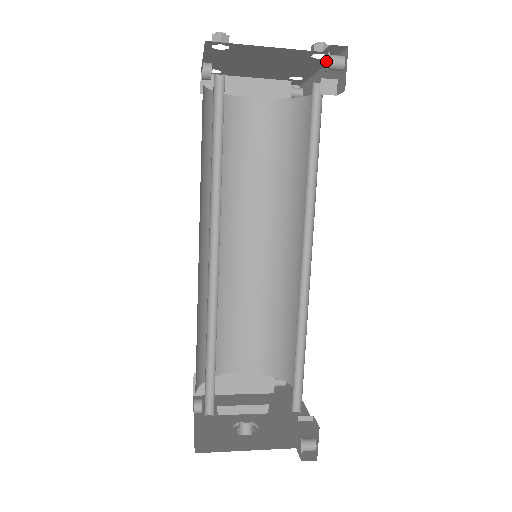
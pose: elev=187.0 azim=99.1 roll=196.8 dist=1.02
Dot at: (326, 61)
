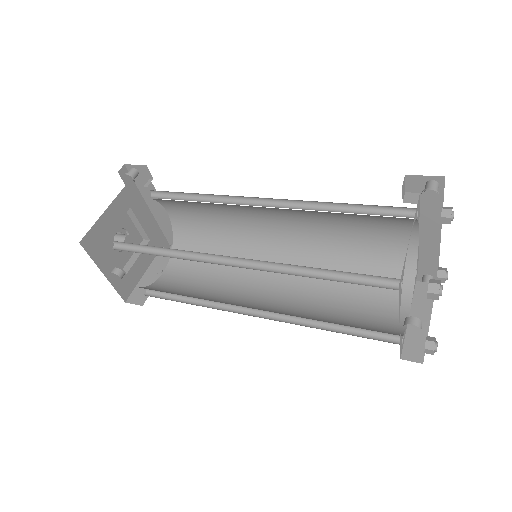
Dot at: occluded
